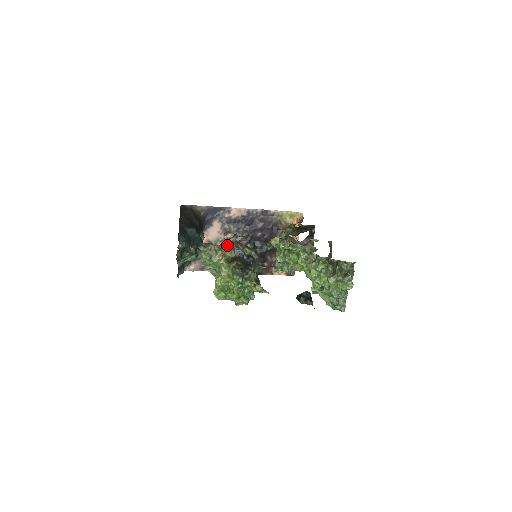
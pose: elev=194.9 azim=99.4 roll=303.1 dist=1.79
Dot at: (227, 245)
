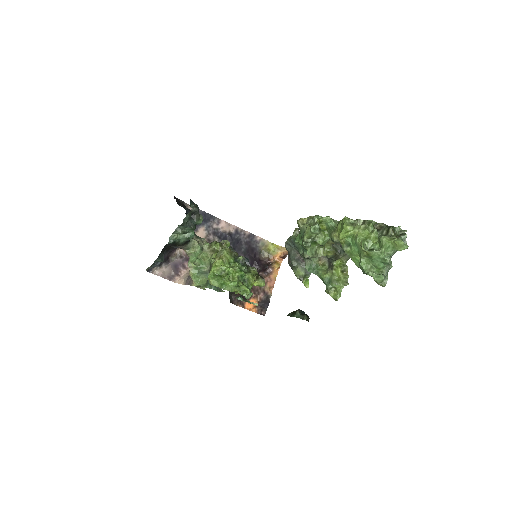
Dot at: occluded
